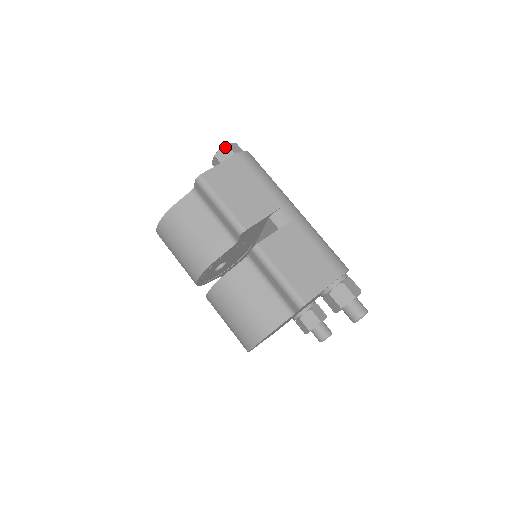
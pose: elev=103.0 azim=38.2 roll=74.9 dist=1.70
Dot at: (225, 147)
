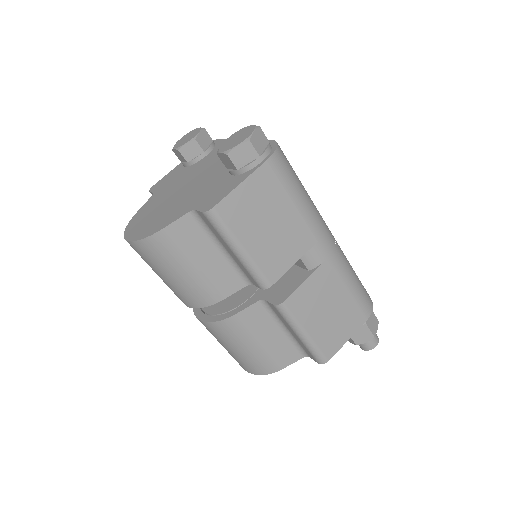
Dot at: (246, 144)
